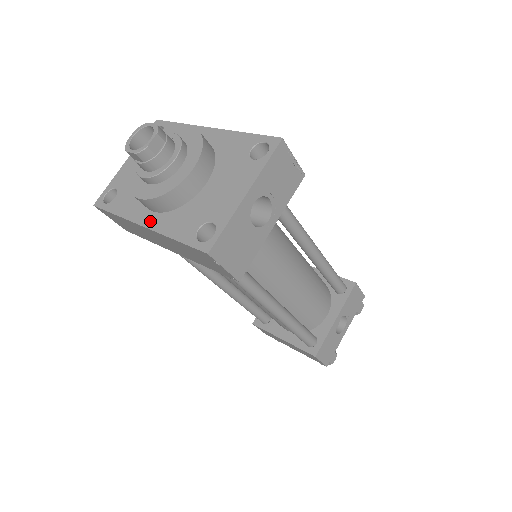
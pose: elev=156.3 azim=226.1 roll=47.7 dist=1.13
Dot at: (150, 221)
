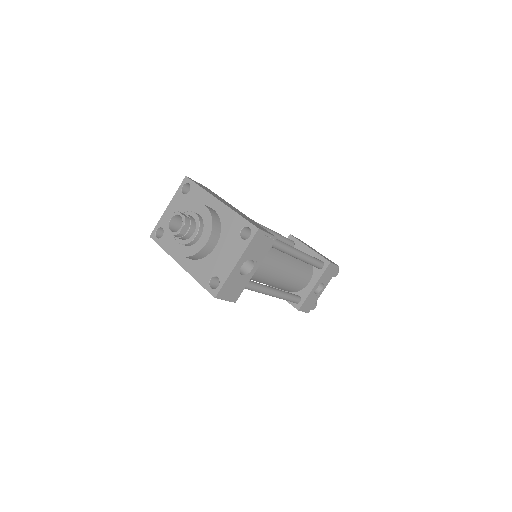
Dot at: (184, 263)
